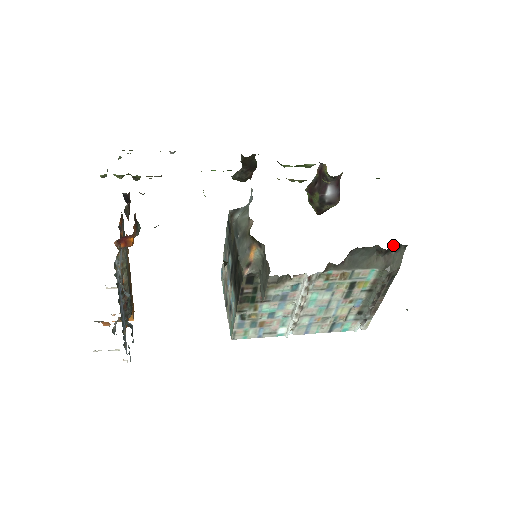
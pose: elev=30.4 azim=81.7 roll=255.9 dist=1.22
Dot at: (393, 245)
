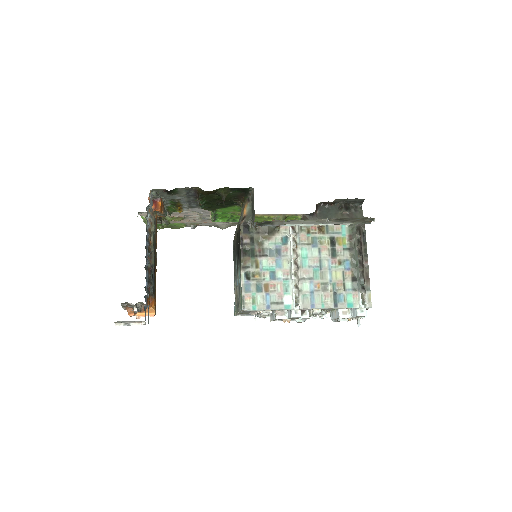
Dot at: (350, 205)
